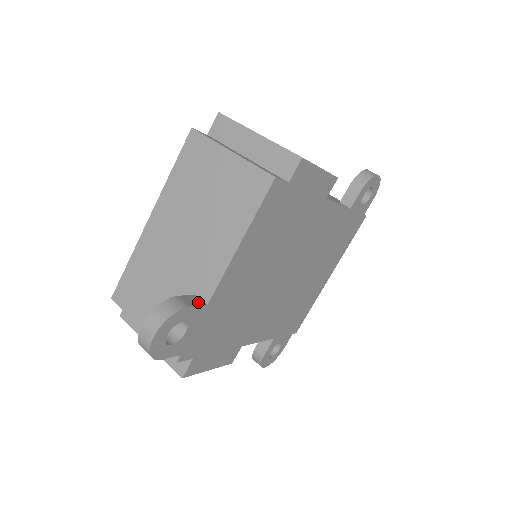
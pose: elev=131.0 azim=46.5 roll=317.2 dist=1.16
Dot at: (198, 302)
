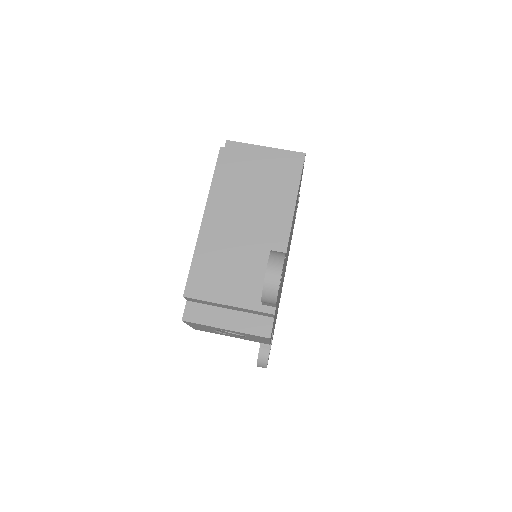
Dot at: occluded
